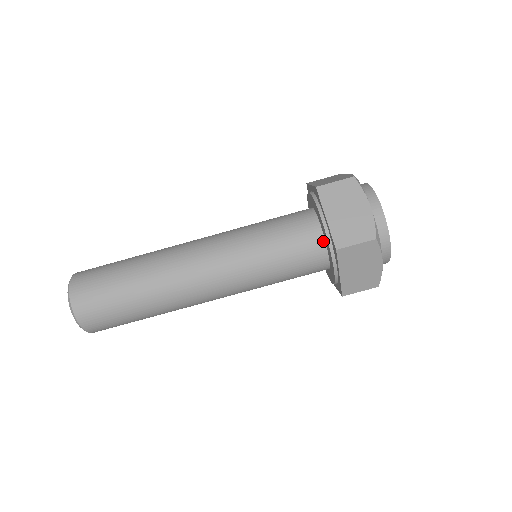
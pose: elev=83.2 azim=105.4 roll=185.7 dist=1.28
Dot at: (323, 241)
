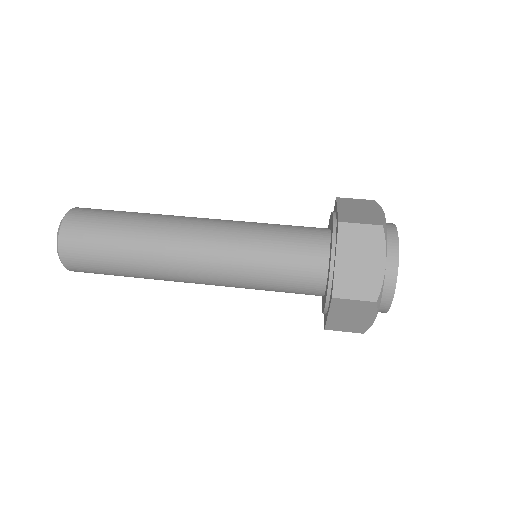
Dot at: (328, 239)
